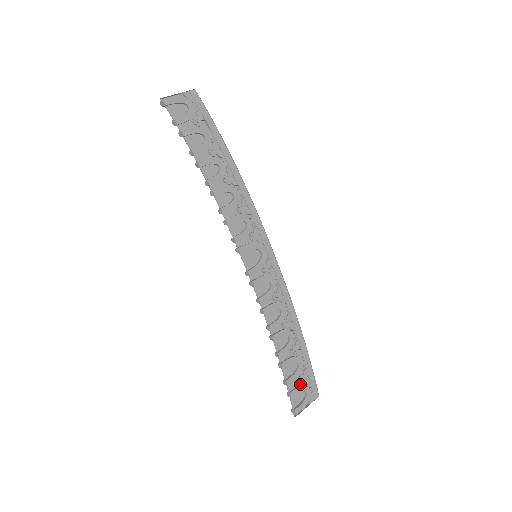
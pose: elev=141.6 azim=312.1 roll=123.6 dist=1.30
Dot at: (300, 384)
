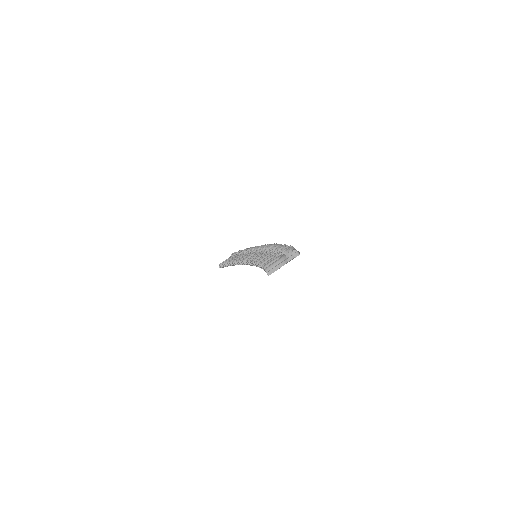
Dot at: occluded
